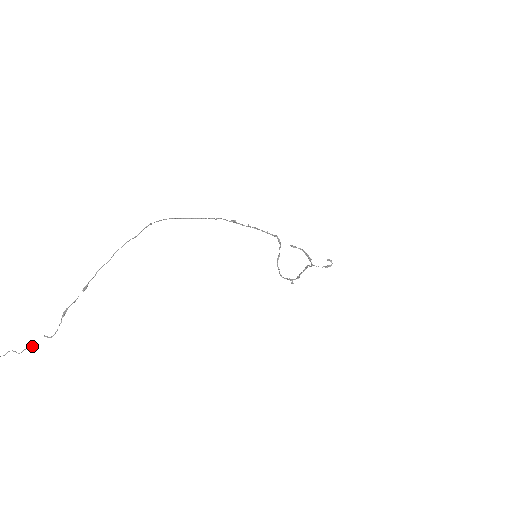
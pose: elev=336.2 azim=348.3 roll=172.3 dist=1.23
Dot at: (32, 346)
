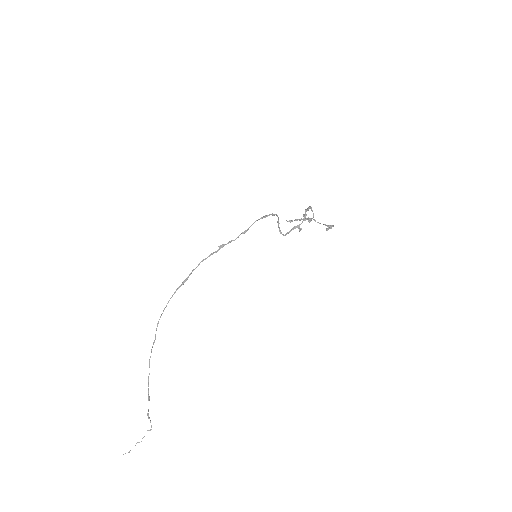
Dot at: occluded
